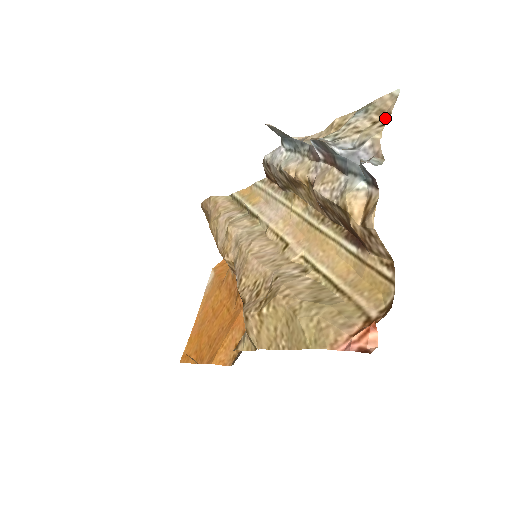
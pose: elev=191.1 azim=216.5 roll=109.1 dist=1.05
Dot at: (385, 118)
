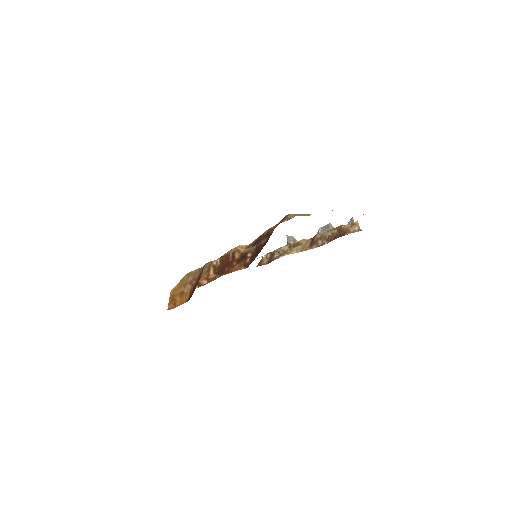
Dot at: occluded
